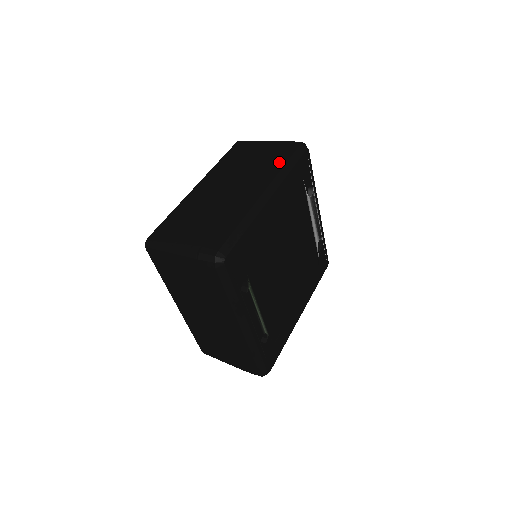
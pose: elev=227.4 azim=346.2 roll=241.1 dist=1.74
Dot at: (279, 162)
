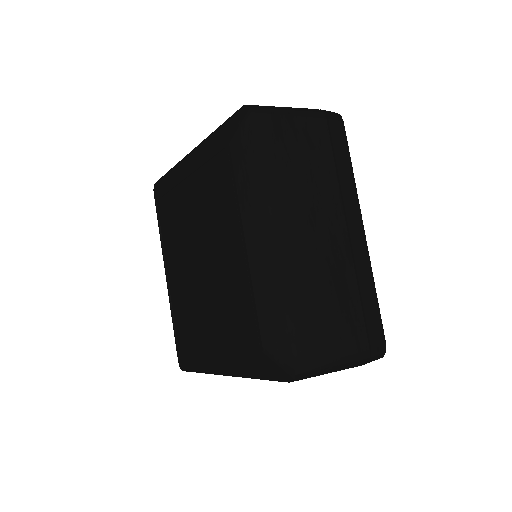
Dot at: (346, 167)
